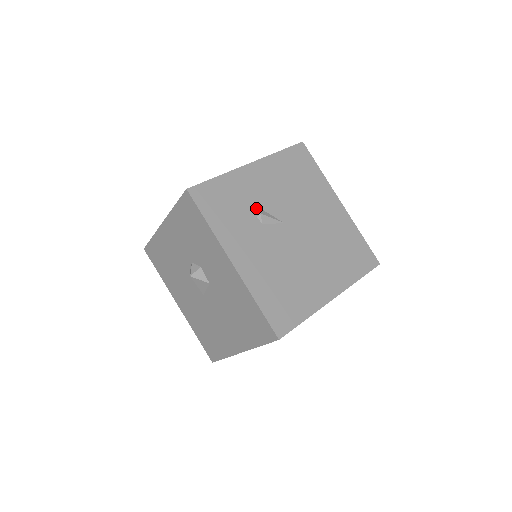
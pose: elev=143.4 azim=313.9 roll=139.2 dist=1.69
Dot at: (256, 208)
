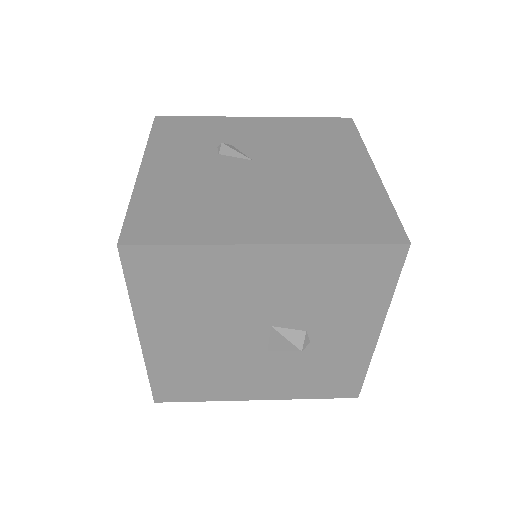
Dot at: (224, 142)
